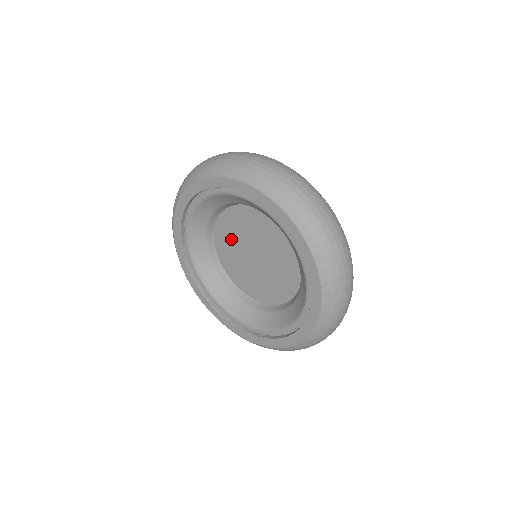
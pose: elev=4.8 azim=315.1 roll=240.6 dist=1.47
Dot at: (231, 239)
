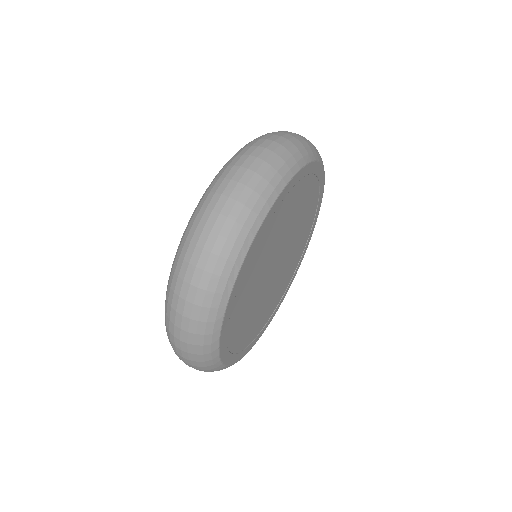
Dot at: occluded
